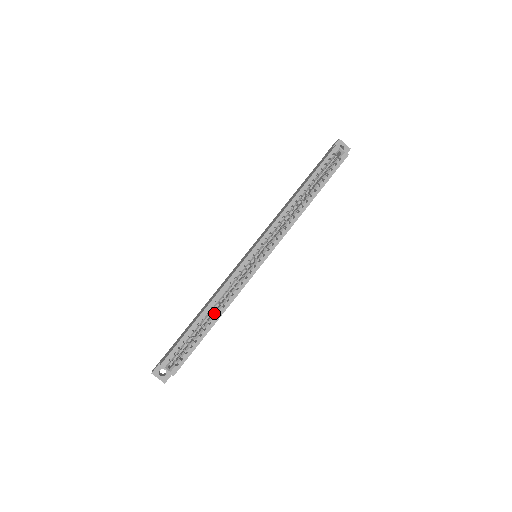
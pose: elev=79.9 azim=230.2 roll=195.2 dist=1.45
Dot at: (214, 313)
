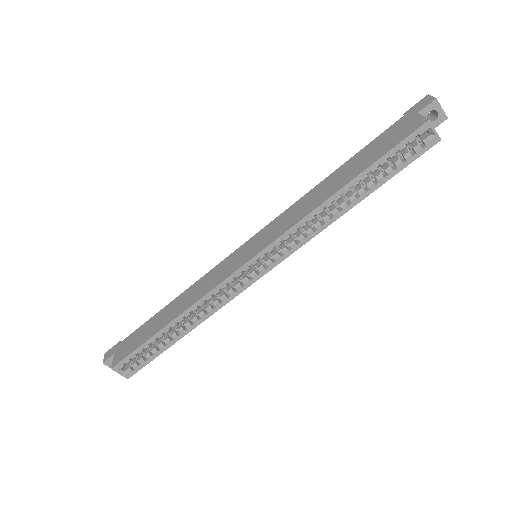
Dot at: (186, 323)
